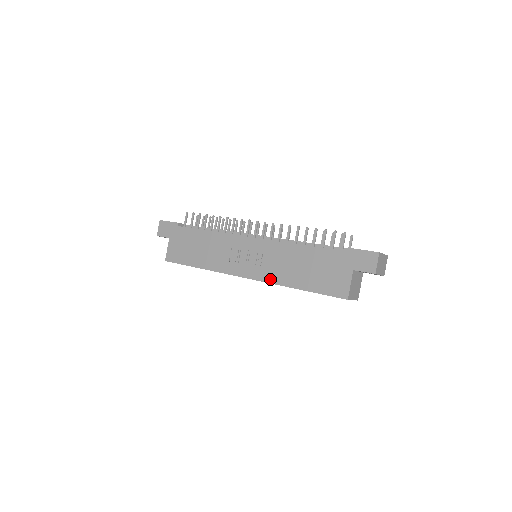
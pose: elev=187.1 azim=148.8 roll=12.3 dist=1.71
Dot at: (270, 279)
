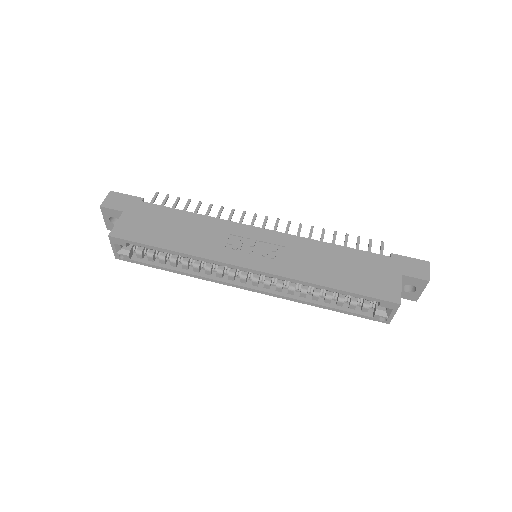
Dot at: (290, 273)
